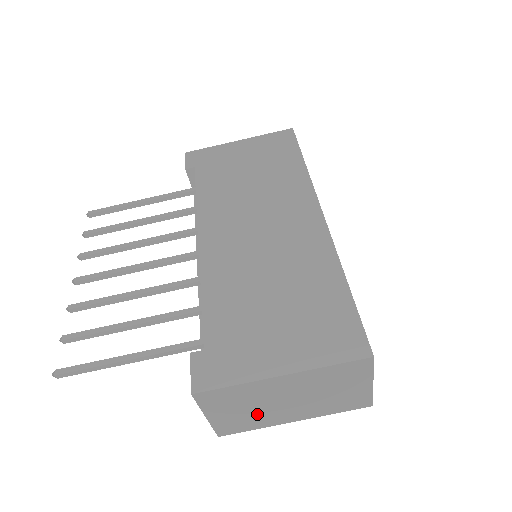
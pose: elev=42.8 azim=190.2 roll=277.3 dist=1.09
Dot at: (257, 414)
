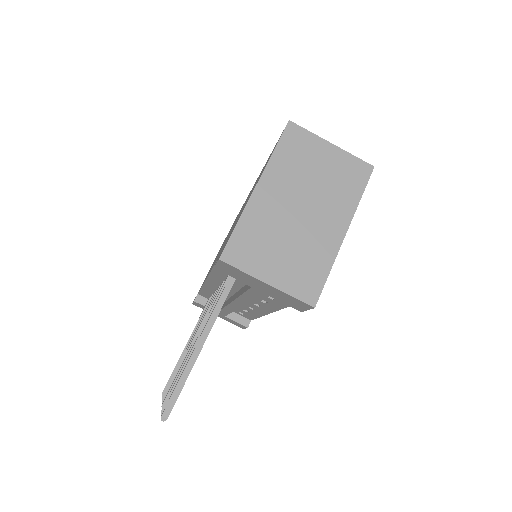
Dot at: (302, 247)
